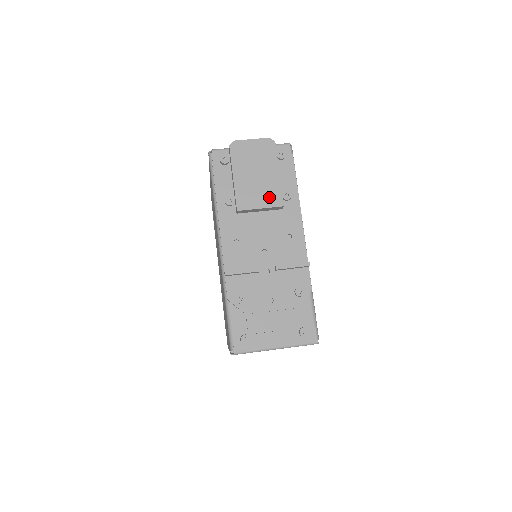
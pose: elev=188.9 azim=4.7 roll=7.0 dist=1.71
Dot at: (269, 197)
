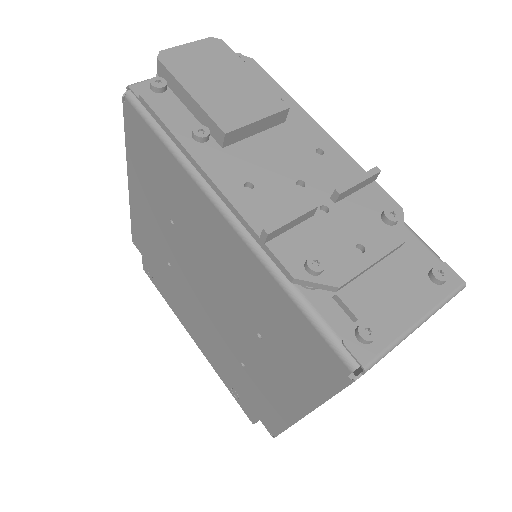
Dot at: (260, 103)
